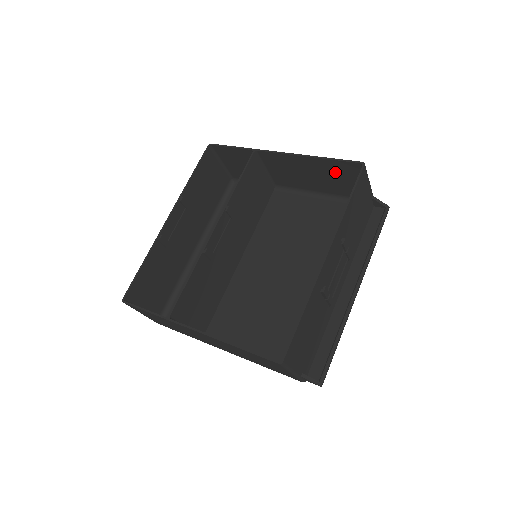
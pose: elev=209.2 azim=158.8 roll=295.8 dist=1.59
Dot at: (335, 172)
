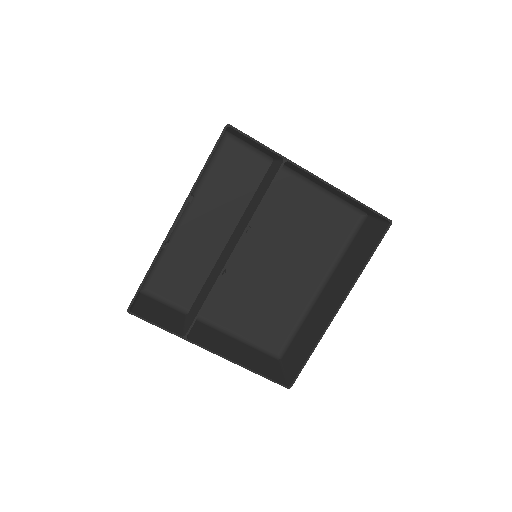
Dot at: (357, 204)
